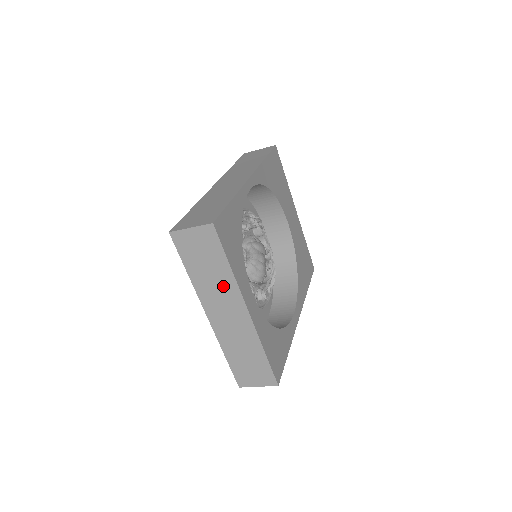
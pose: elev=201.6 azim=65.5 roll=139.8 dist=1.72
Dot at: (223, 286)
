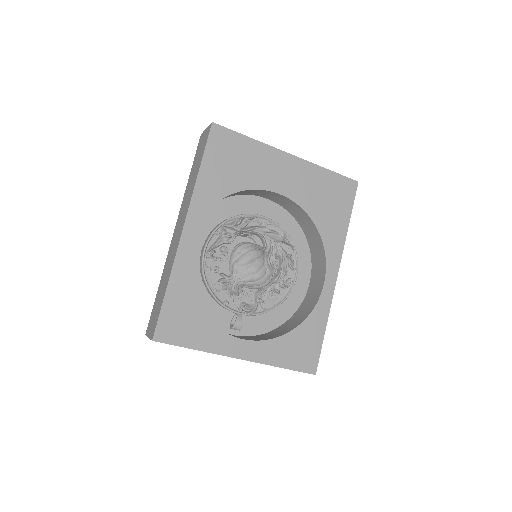
Dot at: occluded
